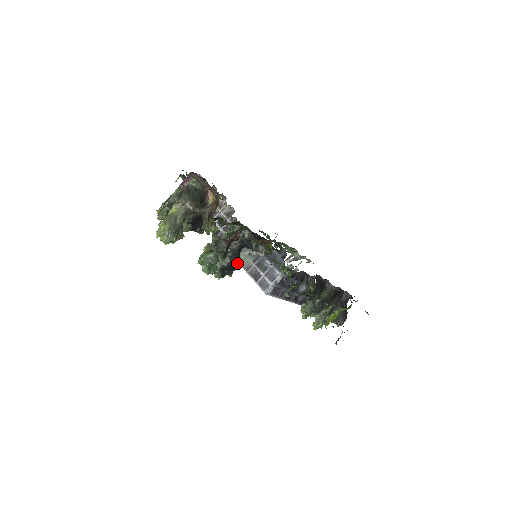
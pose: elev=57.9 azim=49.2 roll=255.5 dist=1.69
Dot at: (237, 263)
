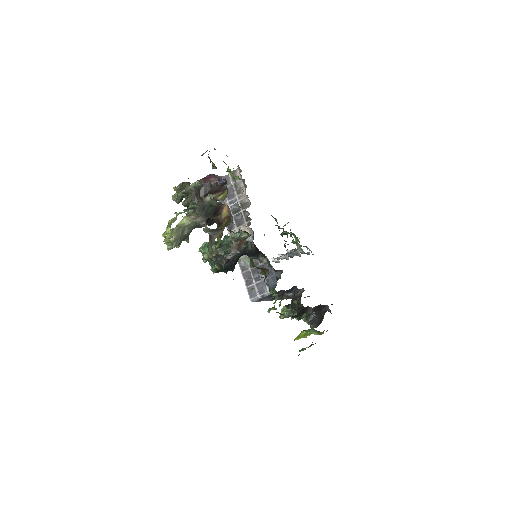
Dot at: (234, 266)
